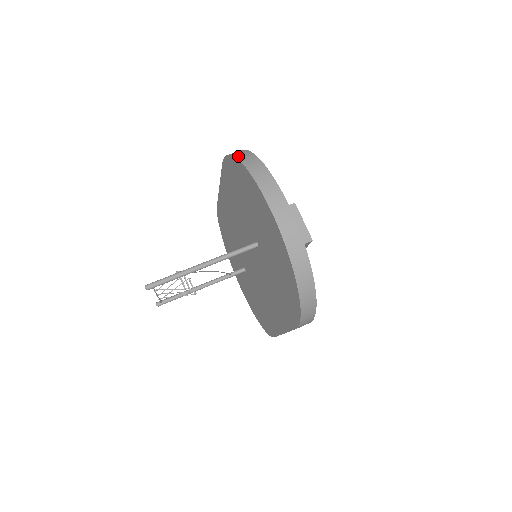
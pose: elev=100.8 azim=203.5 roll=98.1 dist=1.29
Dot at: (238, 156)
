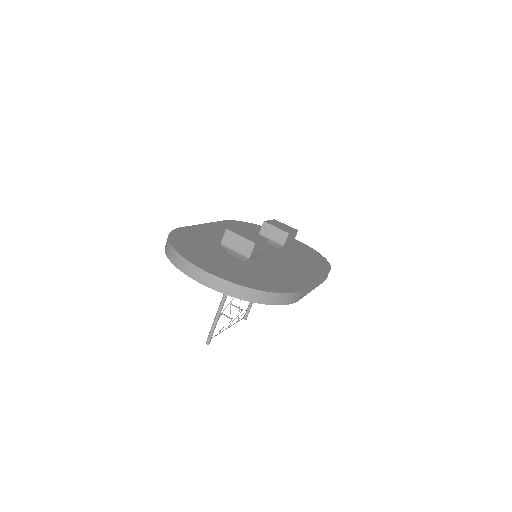
Dot at: (165, 249)
